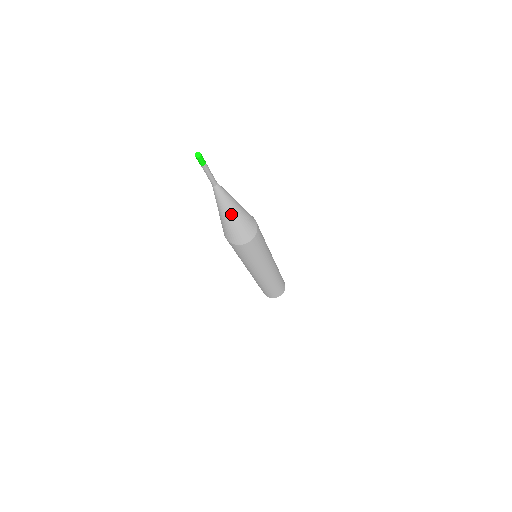
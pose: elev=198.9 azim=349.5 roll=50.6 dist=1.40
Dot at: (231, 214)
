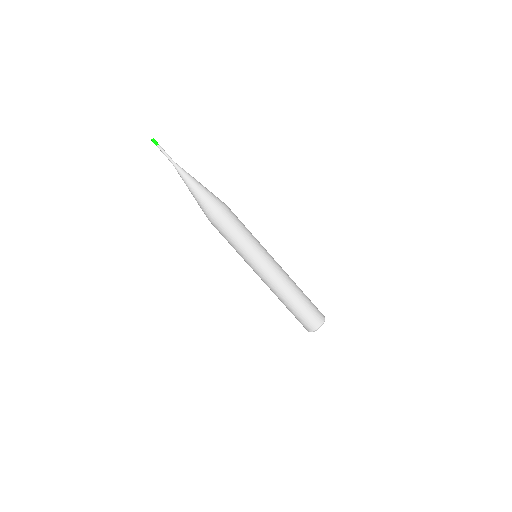
Dot at: (191, 187)
